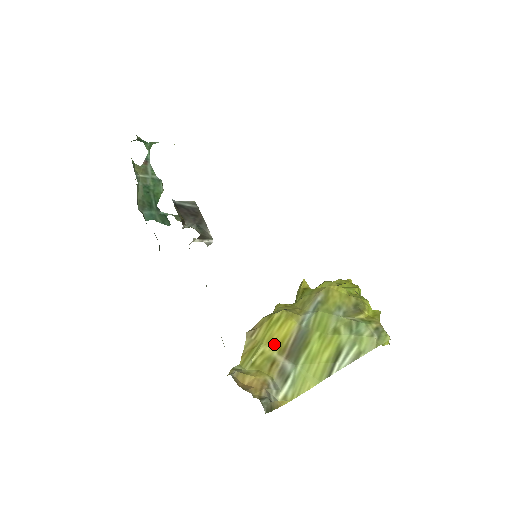
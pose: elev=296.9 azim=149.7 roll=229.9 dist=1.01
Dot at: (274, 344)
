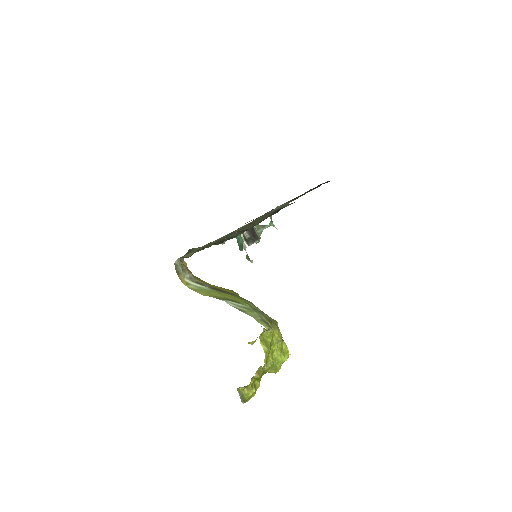
Dot at: (214, 286)
